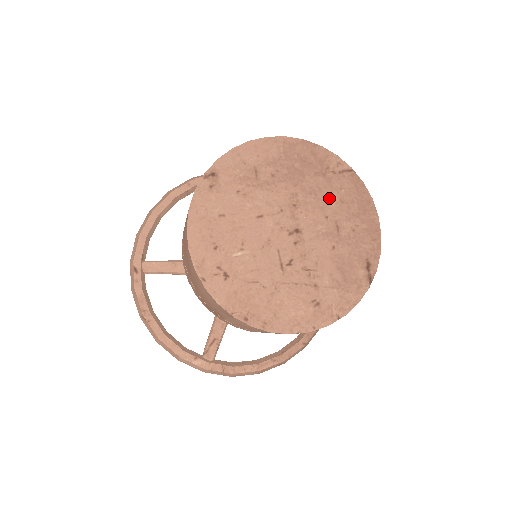
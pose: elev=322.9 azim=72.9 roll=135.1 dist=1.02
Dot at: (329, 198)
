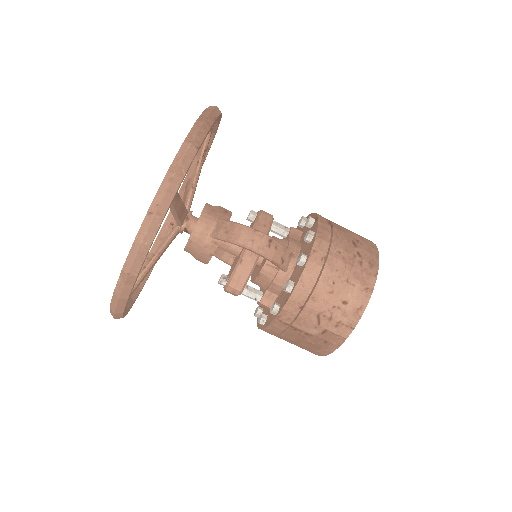
Dot at: occluded
